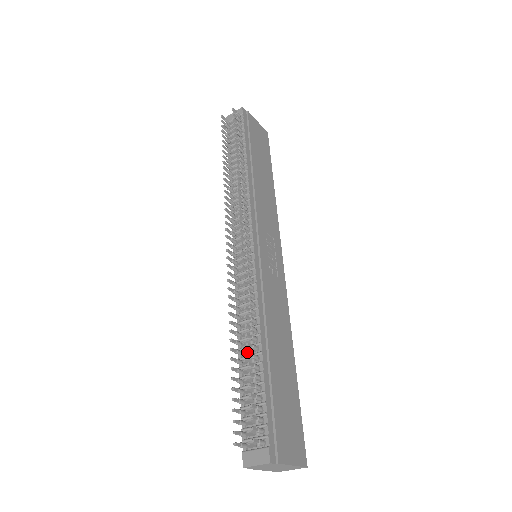
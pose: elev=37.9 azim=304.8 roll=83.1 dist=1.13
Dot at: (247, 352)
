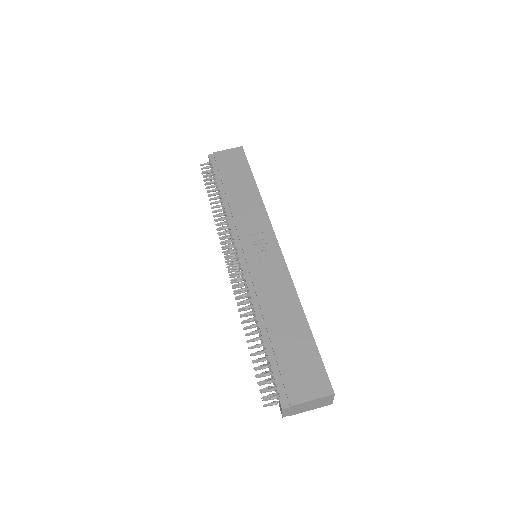
Dot at: (247, 341)
